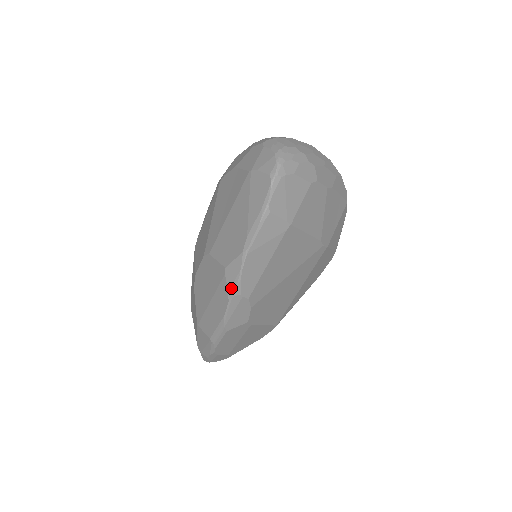
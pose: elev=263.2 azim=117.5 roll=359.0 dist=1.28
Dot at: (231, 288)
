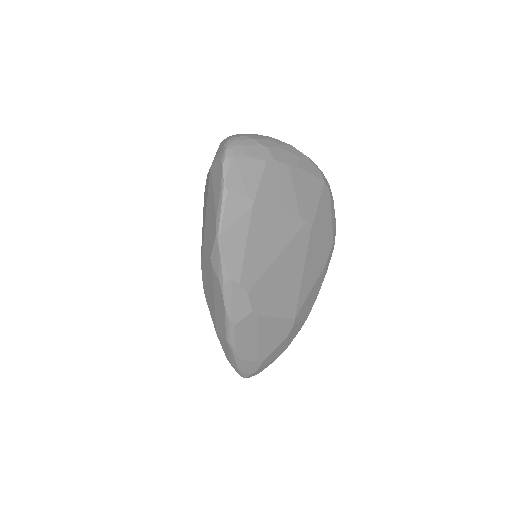
Dot at: (219, 275)
